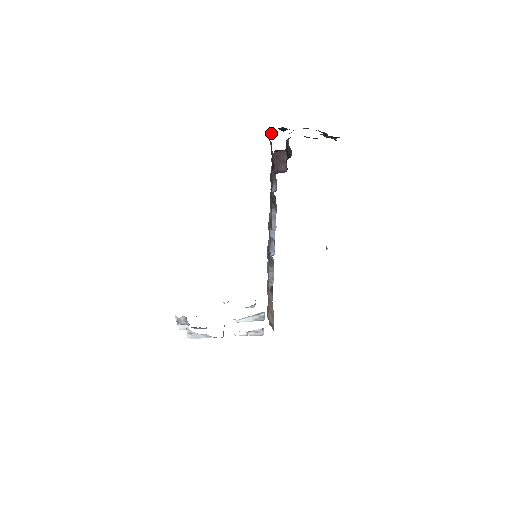
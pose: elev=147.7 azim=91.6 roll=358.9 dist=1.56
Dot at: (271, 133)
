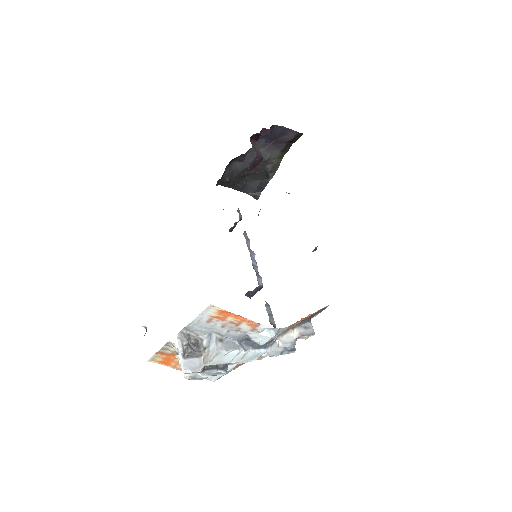
Dot at: occluded
